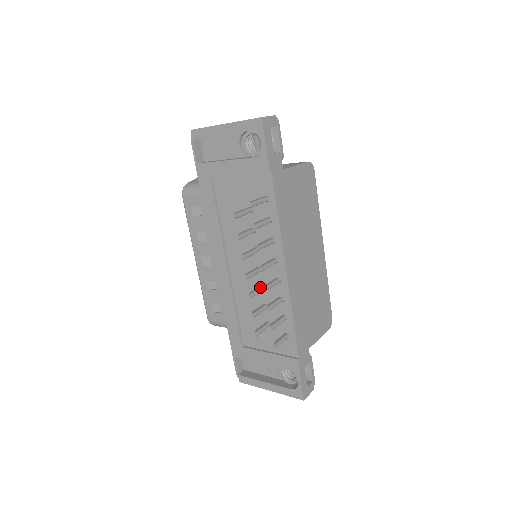
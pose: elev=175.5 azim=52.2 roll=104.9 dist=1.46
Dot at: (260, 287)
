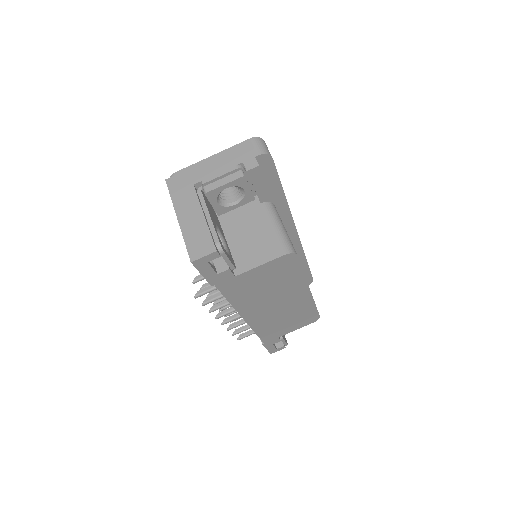
Dot at: occluded
